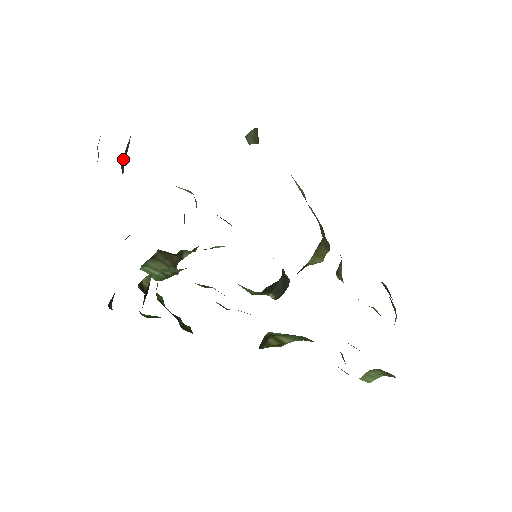
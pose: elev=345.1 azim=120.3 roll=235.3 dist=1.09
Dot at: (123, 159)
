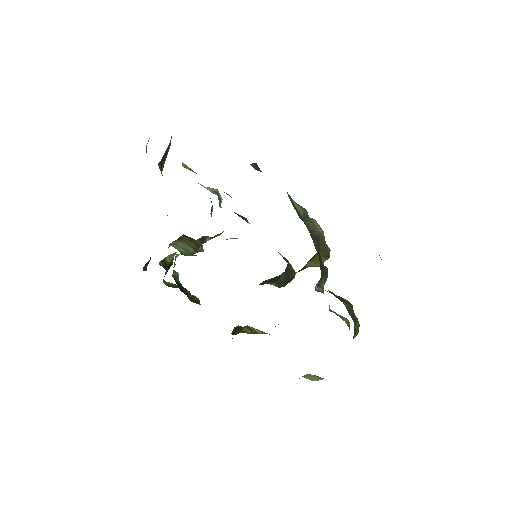
Dot at: (162, 161)
